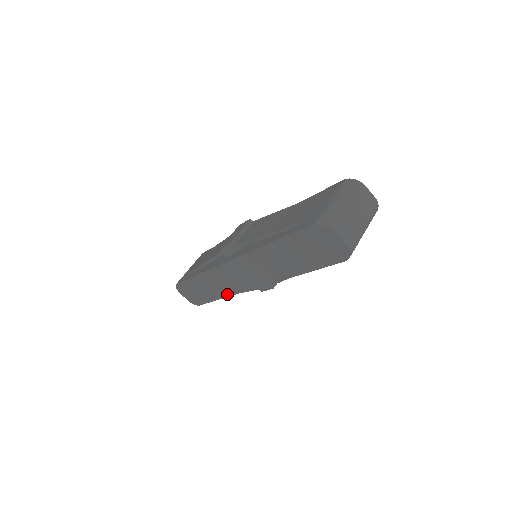
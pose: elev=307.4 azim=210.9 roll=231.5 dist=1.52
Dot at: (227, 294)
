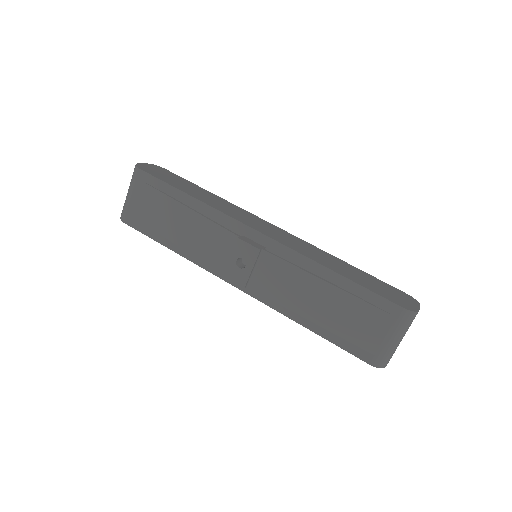
Dot at: occluded
